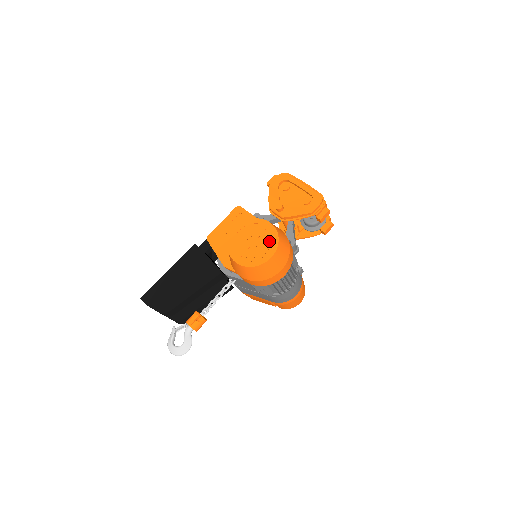
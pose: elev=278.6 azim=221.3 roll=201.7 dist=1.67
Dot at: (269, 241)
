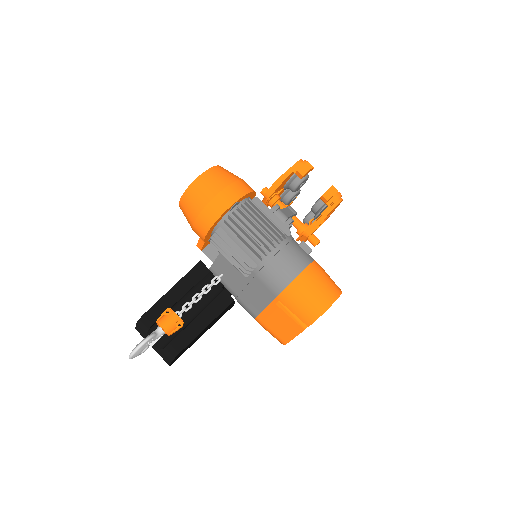
Dot at: occluded
